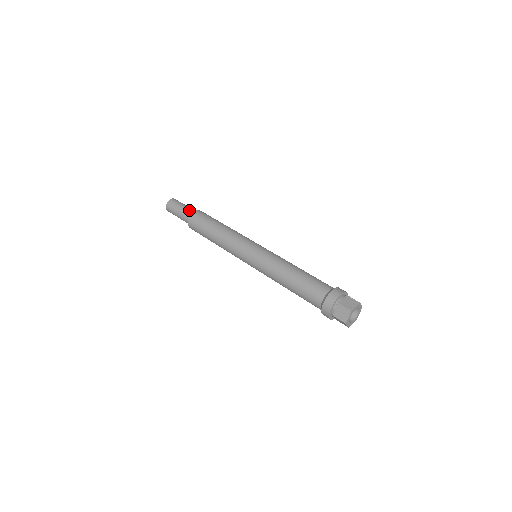
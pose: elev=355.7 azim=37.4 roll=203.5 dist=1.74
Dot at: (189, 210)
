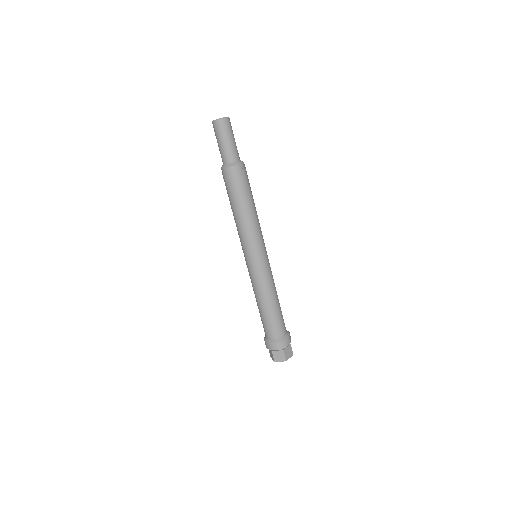
Dot at: (236, 154)
